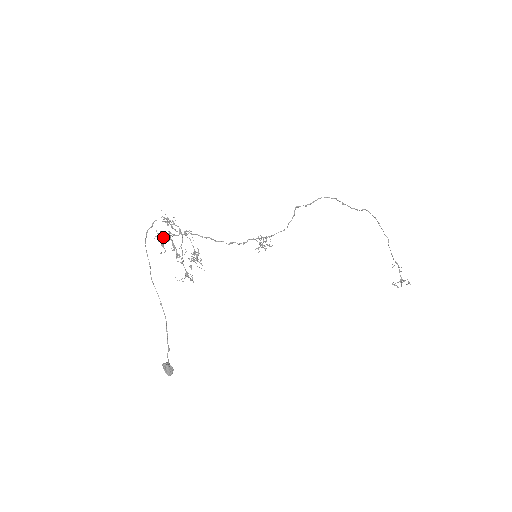
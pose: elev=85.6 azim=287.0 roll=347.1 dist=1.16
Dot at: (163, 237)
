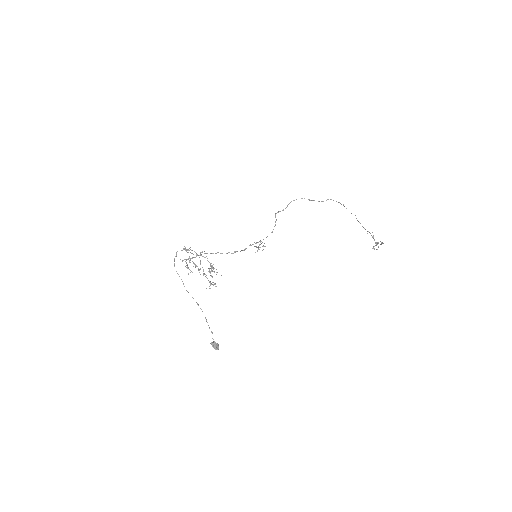
Dot at: (186, 262)
